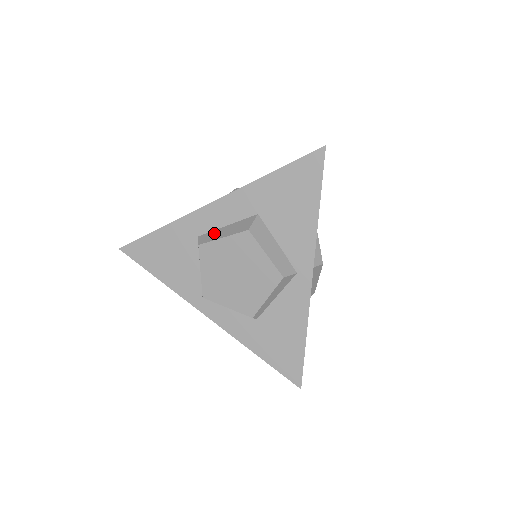
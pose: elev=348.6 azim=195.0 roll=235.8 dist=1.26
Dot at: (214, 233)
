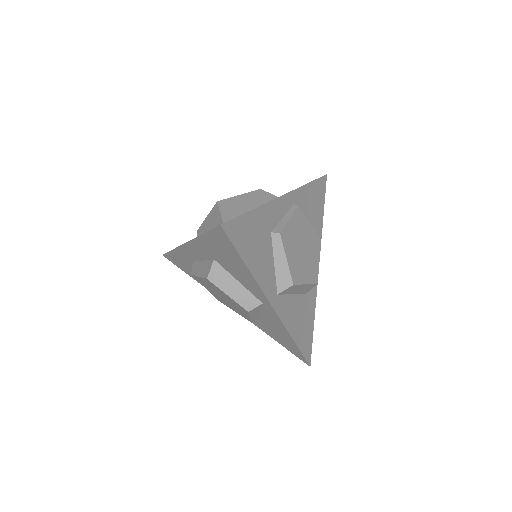
Dot at: (197, 266)
